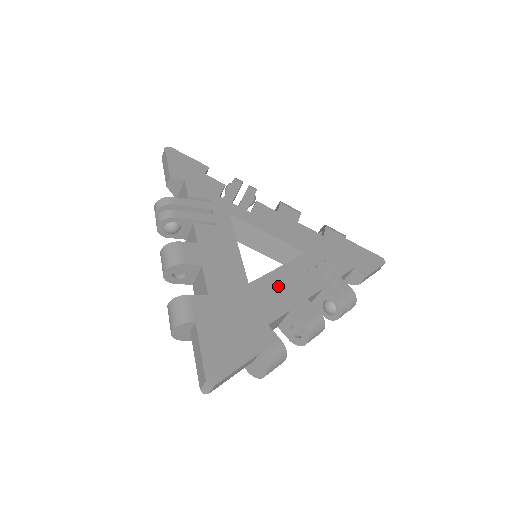
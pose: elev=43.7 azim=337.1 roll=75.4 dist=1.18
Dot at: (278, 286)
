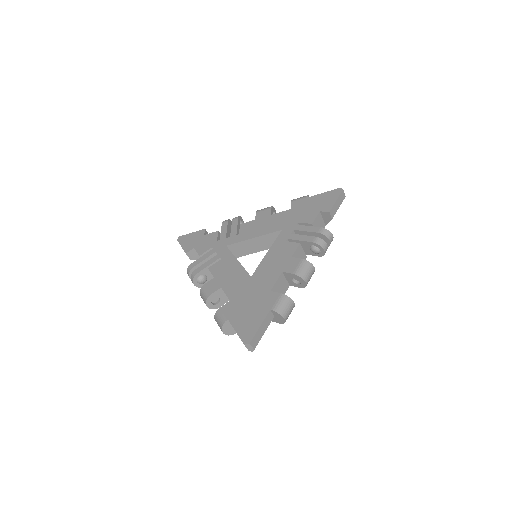
Dot at: (270, 264)
